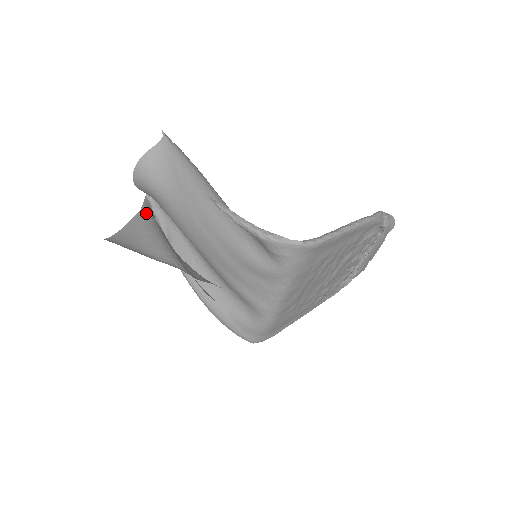
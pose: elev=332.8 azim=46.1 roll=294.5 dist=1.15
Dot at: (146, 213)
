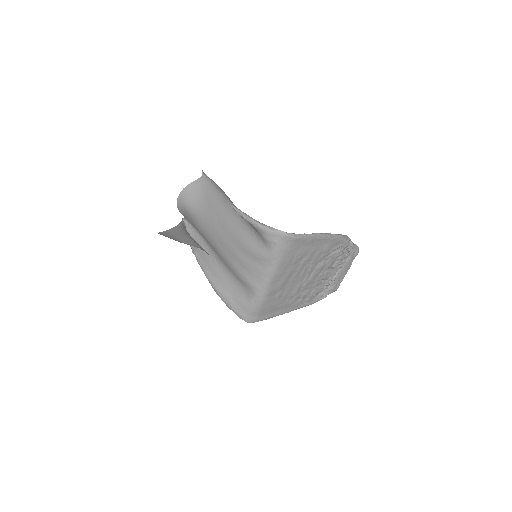
Dot at: (182, 227)
